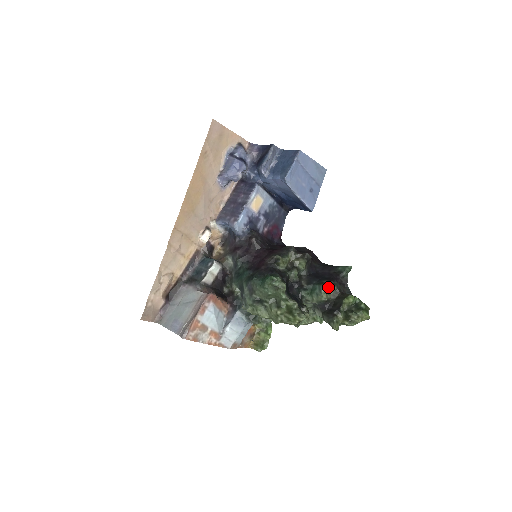
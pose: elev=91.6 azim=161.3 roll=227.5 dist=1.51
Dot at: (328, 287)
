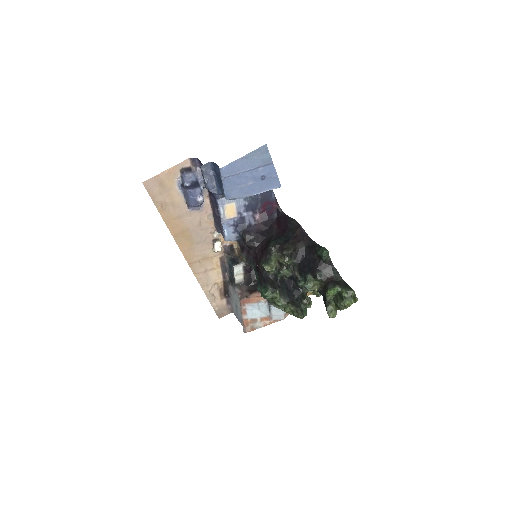
Dot at: (310, 284)
